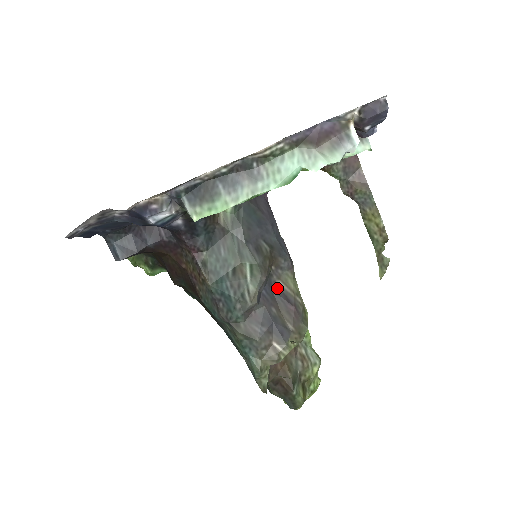
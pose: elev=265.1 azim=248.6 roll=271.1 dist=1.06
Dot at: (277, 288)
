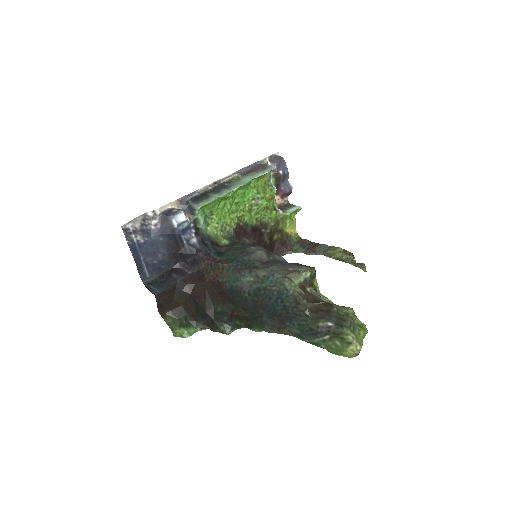
Dot at: occluded
